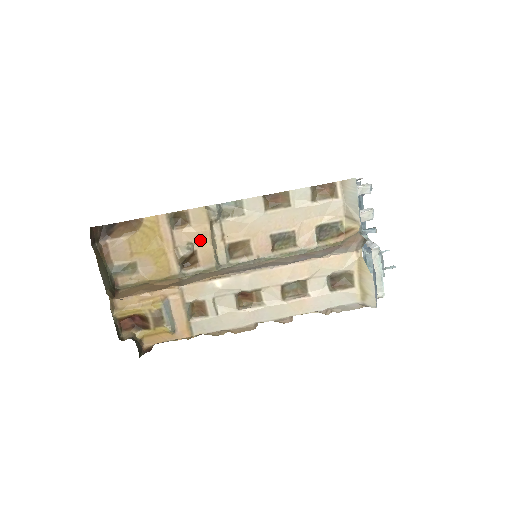
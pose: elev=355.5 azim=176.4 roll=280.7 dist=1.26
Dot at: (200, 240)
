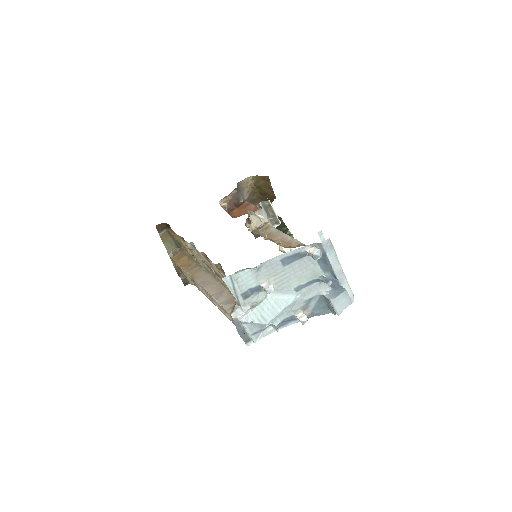
Dot at: occluded
